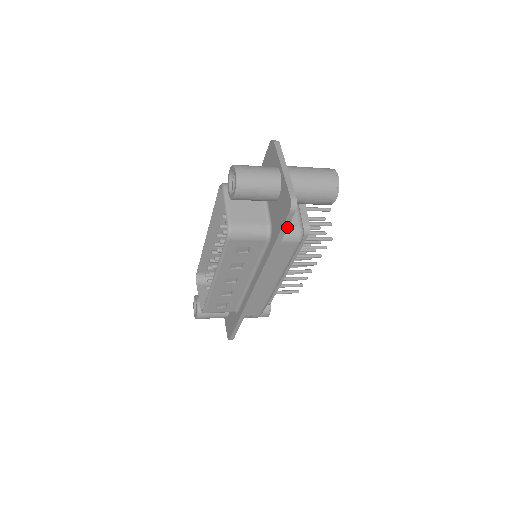
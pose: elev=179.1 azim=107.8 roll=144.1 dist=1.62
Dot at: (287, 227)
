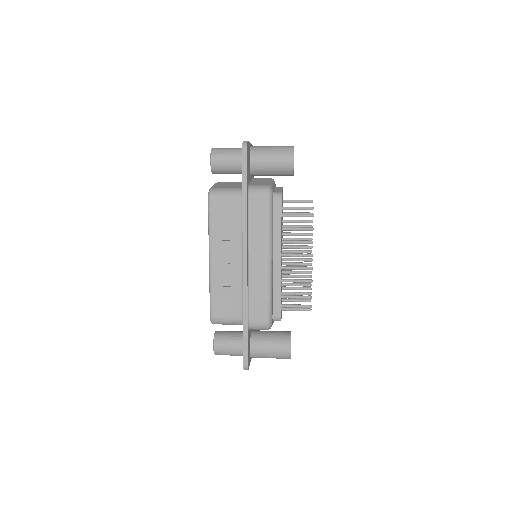
Dot at: (246, 168)
